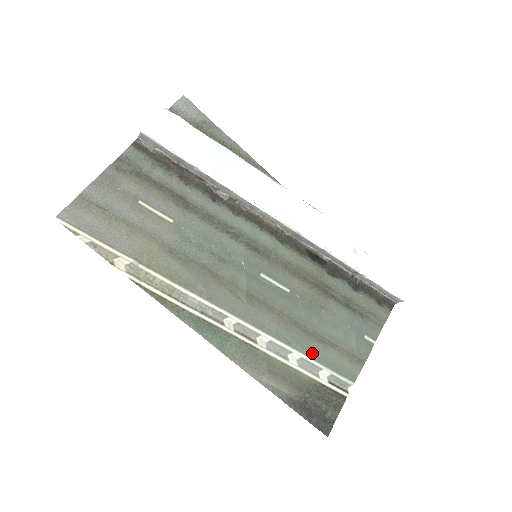
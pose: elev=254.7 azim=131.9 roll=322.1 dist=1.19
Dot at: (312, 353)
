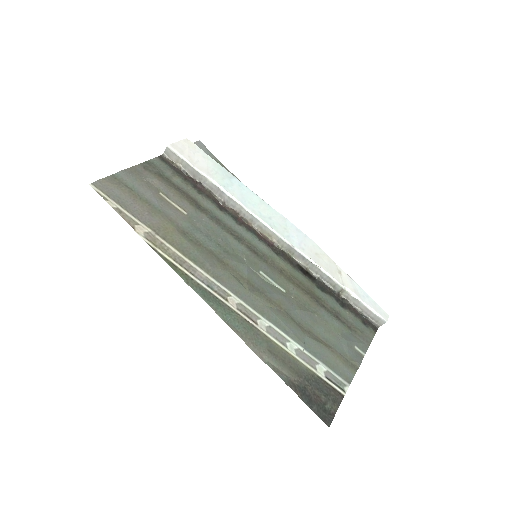
Dot at: (308, 347)
